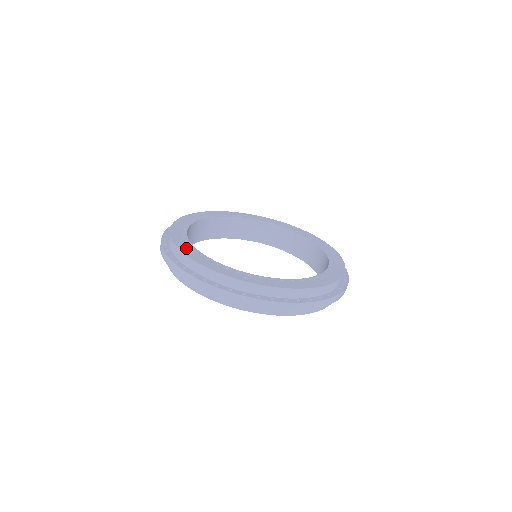
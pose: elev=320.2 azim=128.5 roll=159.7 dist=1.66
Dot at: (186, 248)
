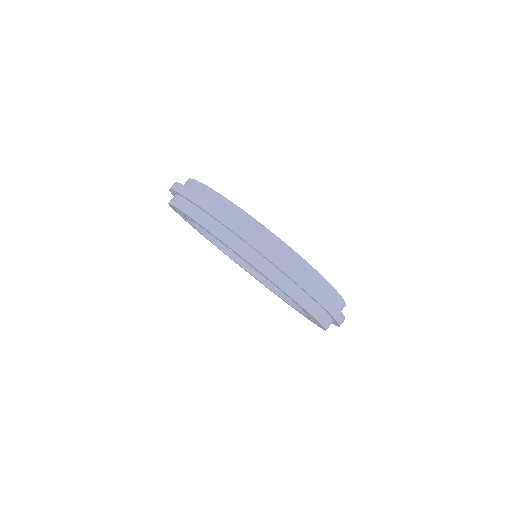
Dot at: occluded
